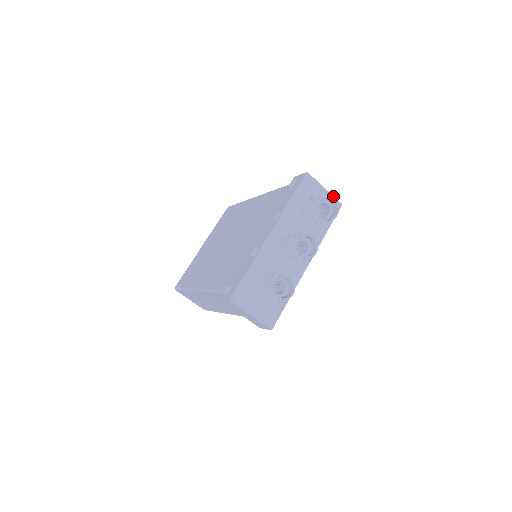
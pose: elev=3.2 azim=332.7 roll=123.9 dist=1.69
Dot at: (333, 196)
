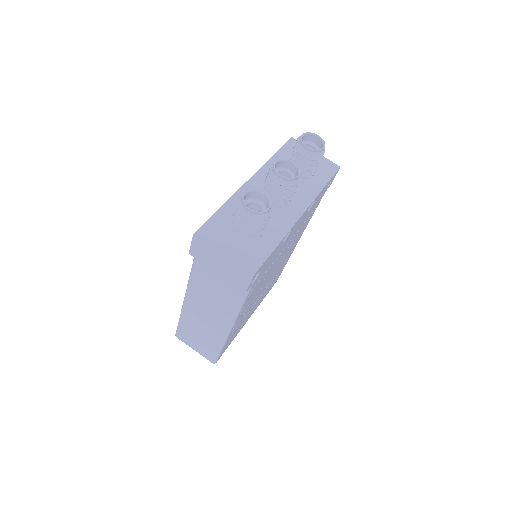
Dot at: (327, 159)
